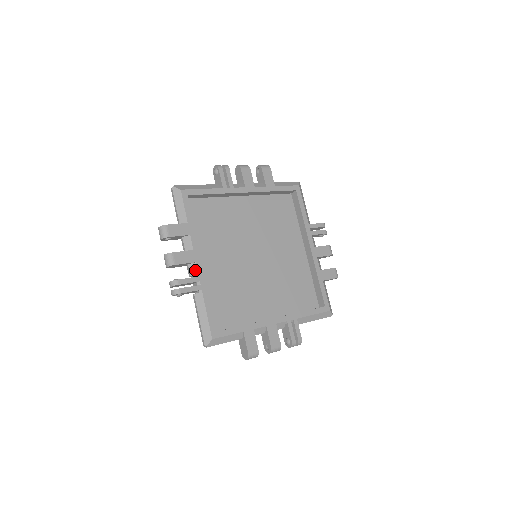
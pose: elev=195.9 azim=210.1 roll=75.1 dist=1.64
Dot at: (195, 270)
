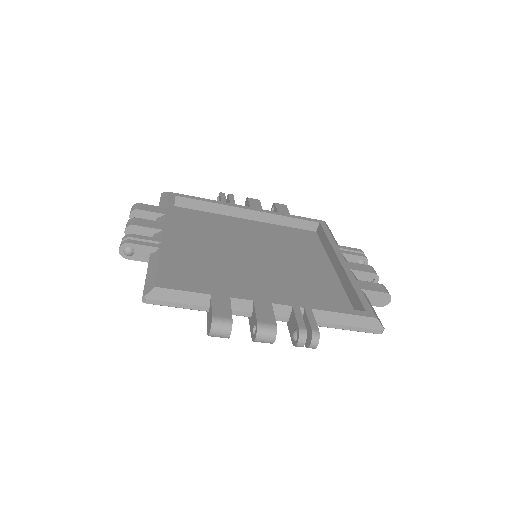
Dot at: (160, 236)
